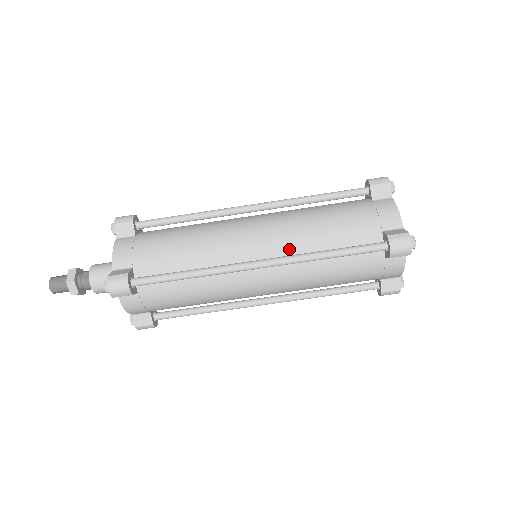
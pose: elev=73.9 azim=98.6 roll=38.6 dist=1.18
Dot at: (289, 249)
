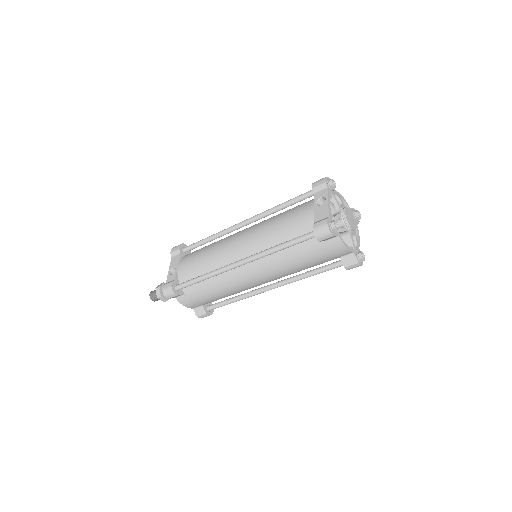
Dot at: occluded
